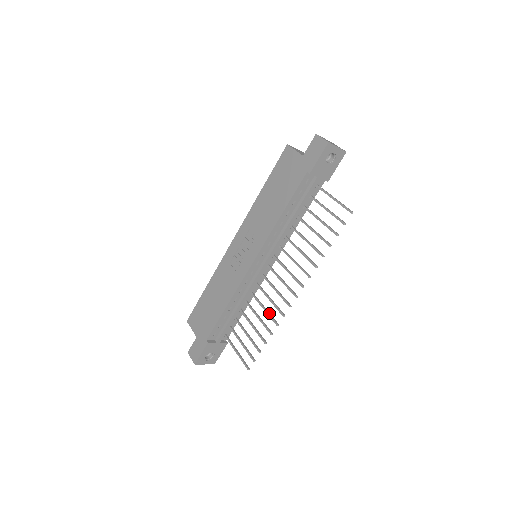
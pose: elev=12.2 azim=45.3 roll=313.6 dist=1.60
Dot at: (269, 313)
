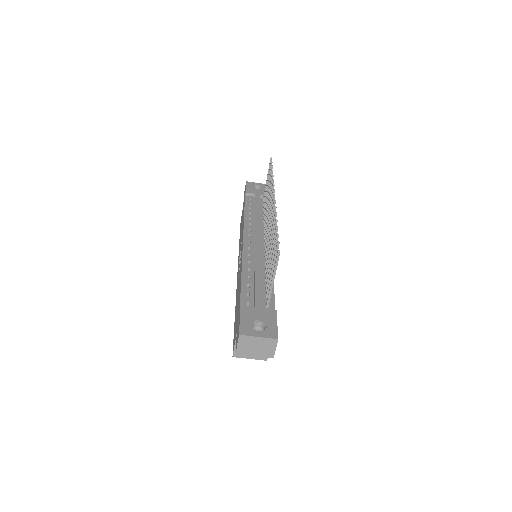
Dot at: (272, 231)
